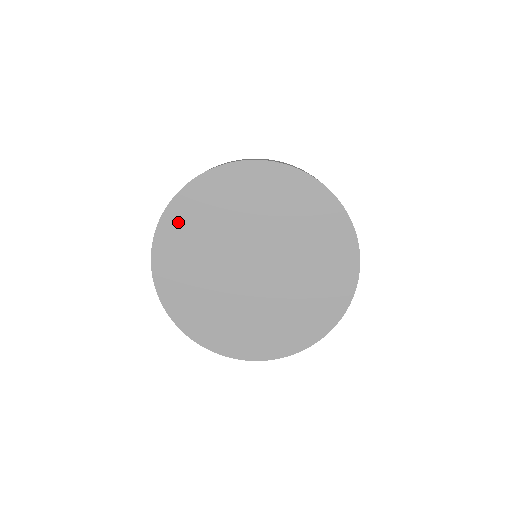
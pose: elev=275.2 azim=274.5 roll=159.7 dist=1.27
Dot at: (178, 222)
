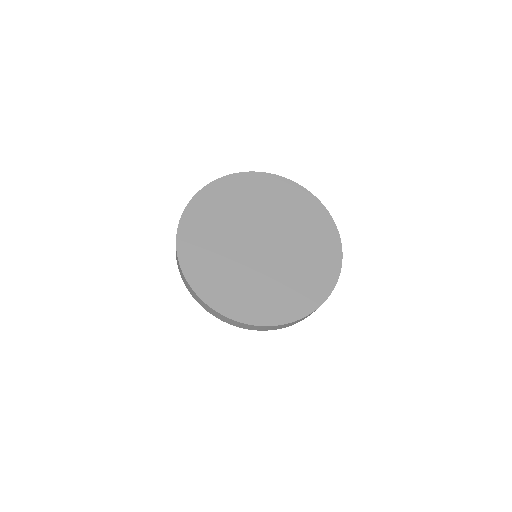
Dot at: (209, 199)
